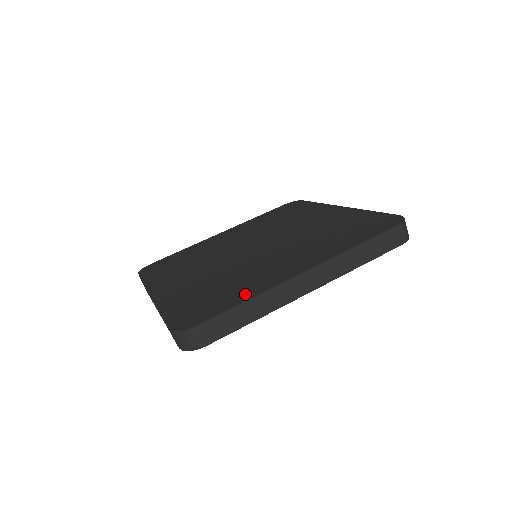
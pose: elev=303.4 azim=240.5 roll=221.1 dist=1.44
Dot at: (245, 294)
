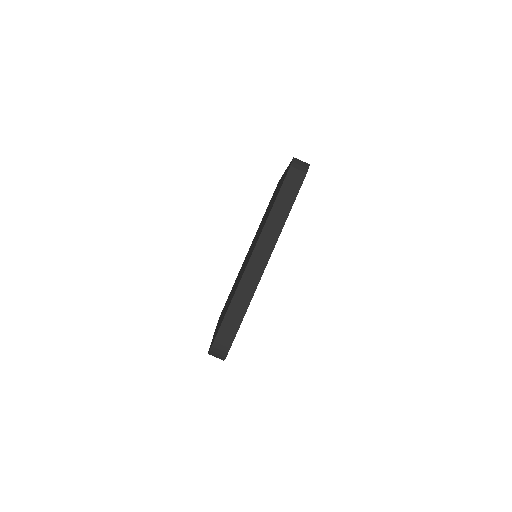
Dot at: (231, 299)
